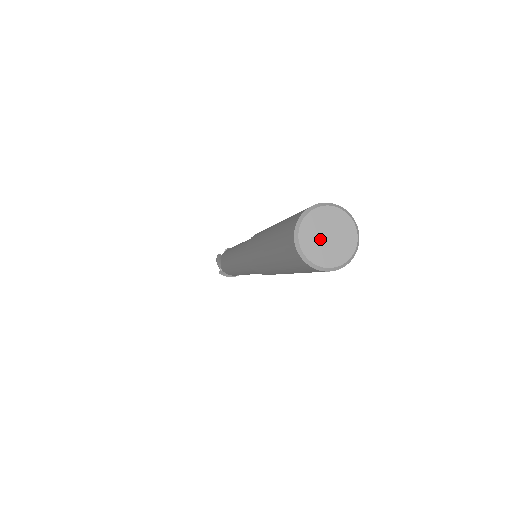
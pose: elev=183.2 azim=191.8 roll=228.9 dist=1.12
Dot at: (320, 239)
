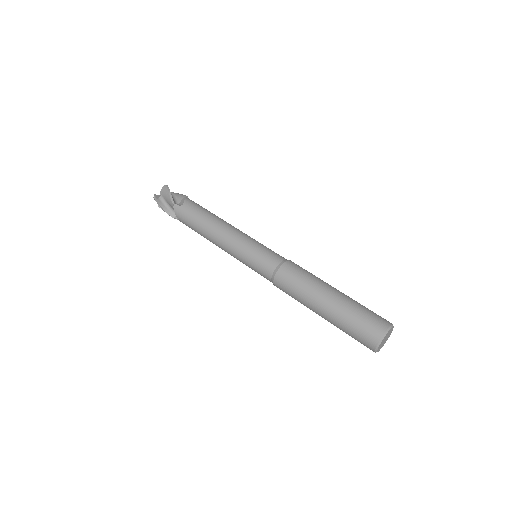
Dot at: (383, 343)
